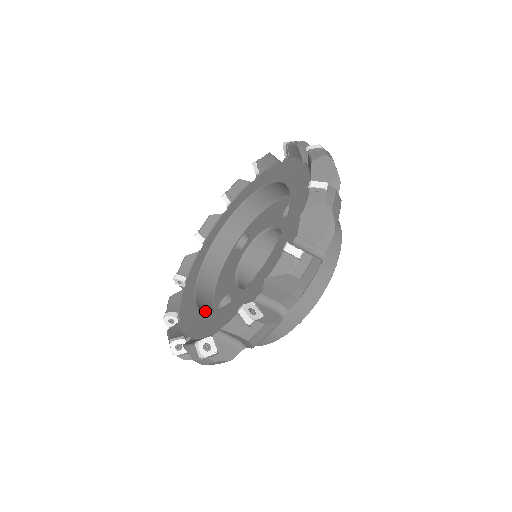
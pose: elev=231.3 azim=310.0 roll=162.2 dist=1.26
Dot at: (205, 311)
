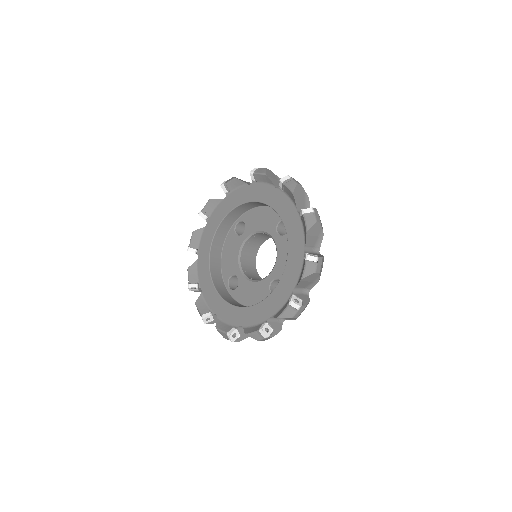
Dot at: (221, 291)
